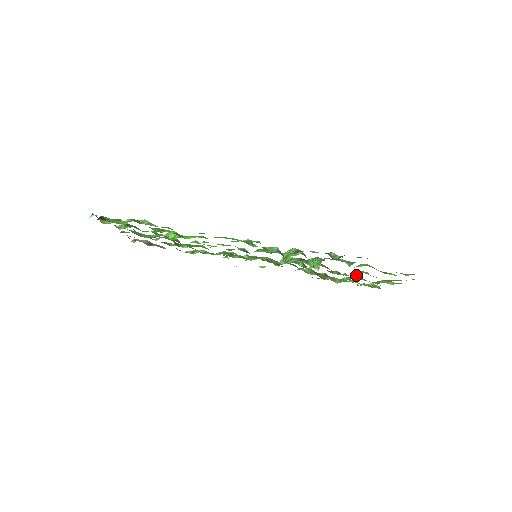
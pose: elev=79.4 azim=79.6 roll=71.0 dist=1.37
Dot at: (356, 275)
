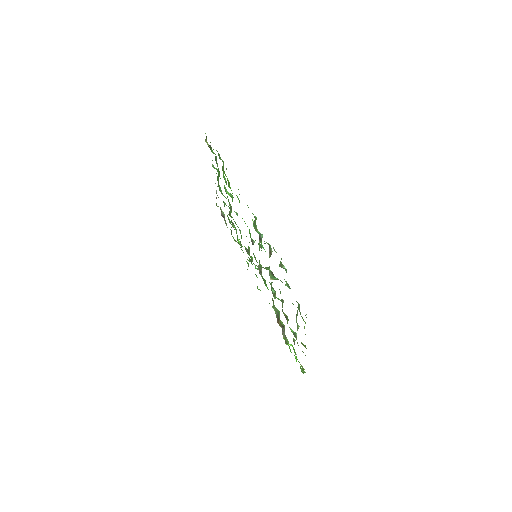
Dot at: occluded
